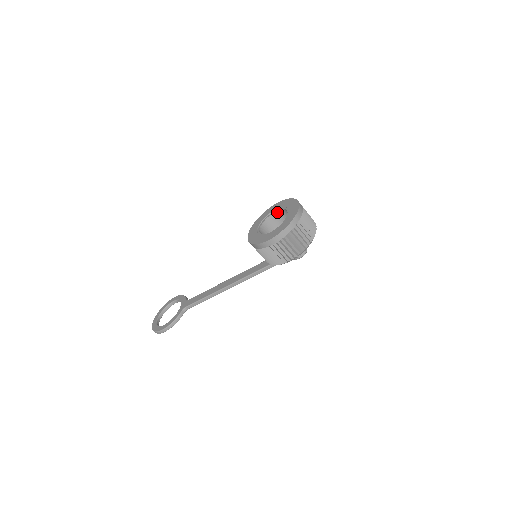
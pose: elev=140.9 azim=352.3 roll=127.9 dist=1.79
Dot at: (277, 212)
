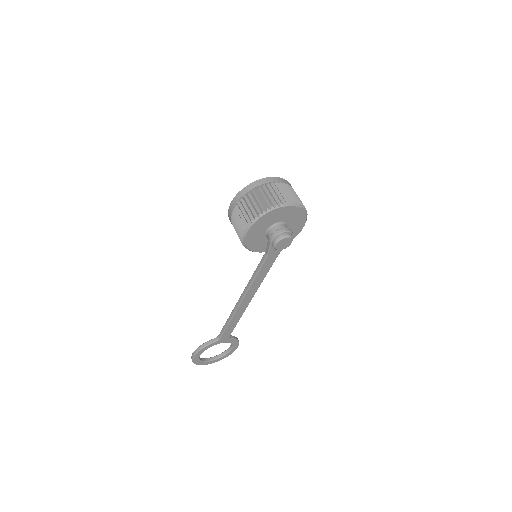
Dot at: occluded
